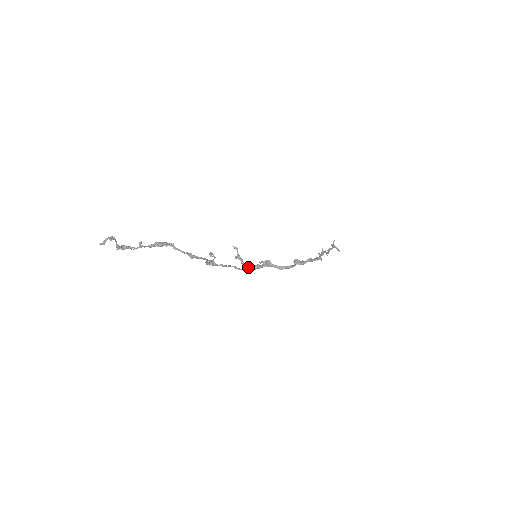
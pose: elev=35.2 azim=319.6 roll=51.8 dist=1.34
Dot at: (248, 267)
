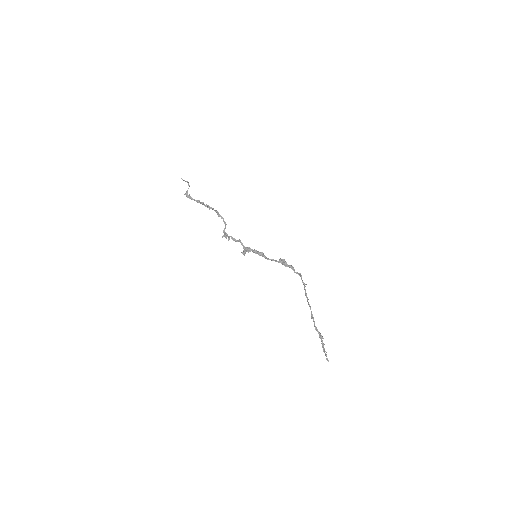
Dot at: (247, 248)
